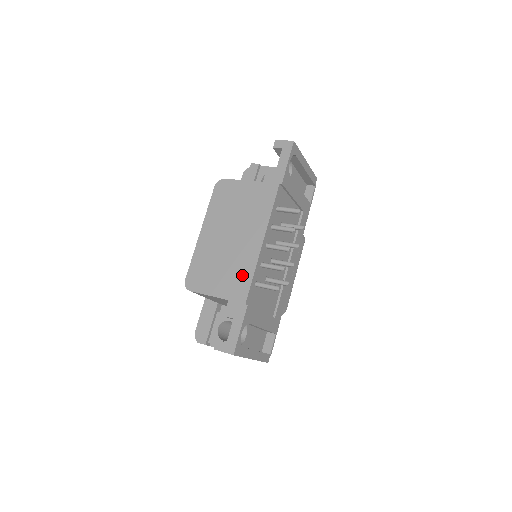
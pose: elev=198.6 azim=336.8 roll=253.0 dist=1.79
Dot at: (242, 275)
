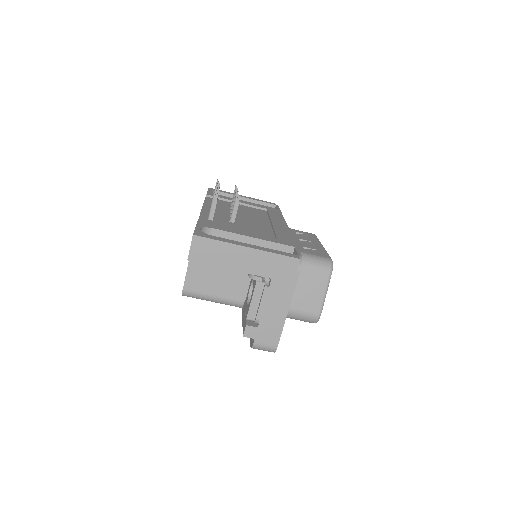
Dot at: occluded
